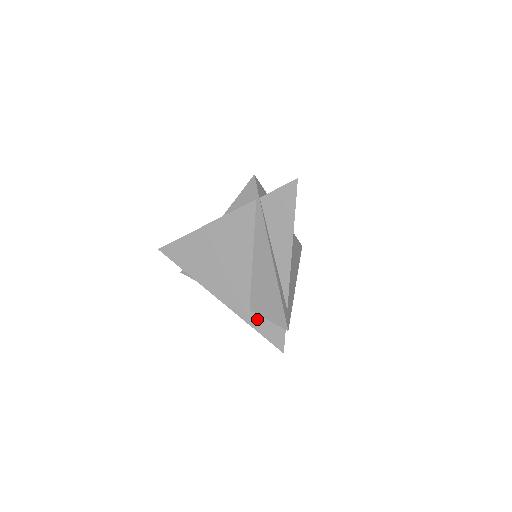
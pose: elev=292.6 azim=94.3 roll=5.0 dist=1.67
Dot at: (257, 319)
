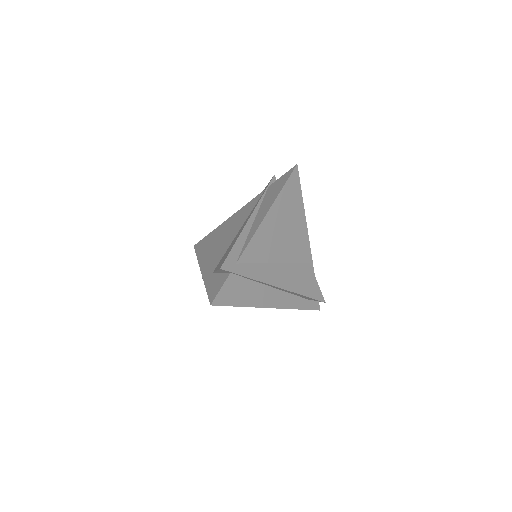
Dot at: (213, 279)
